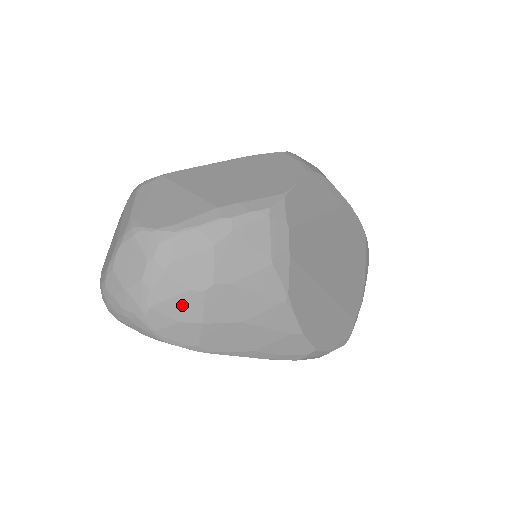
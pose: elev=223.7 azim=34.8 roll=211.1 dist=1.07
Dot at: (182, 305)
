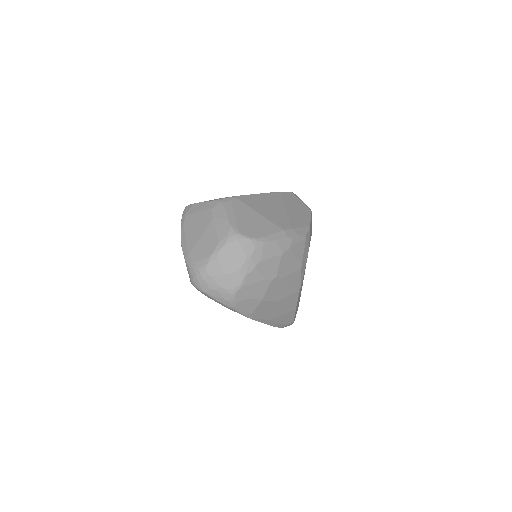
Dot at: (257, 288)
